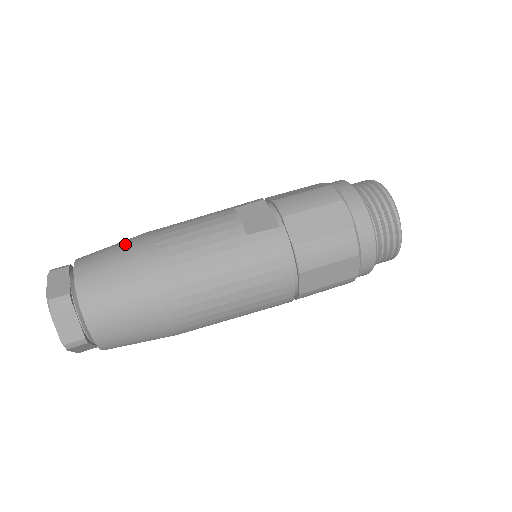
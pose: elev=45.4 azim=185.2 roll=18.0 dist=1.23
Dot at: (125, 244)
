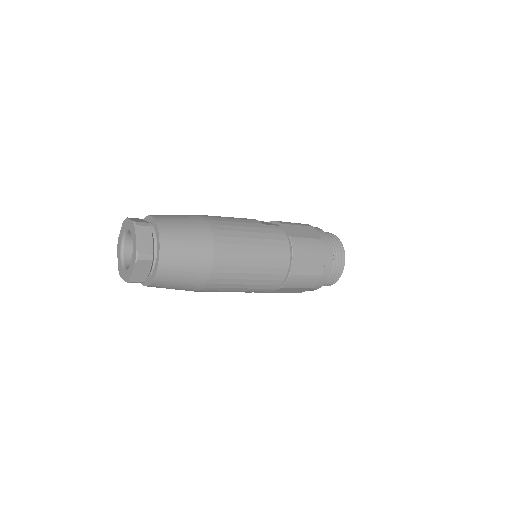
Dot at: occluded
